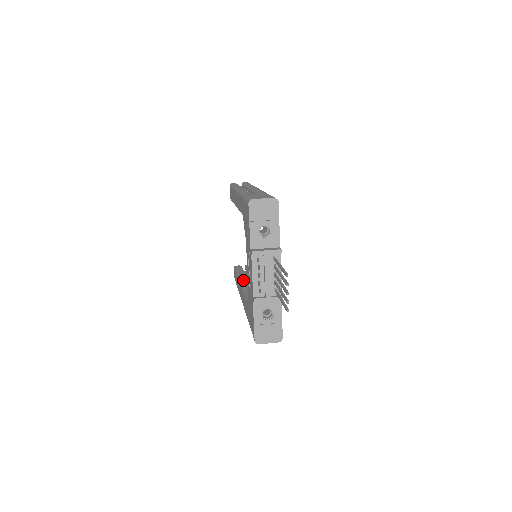
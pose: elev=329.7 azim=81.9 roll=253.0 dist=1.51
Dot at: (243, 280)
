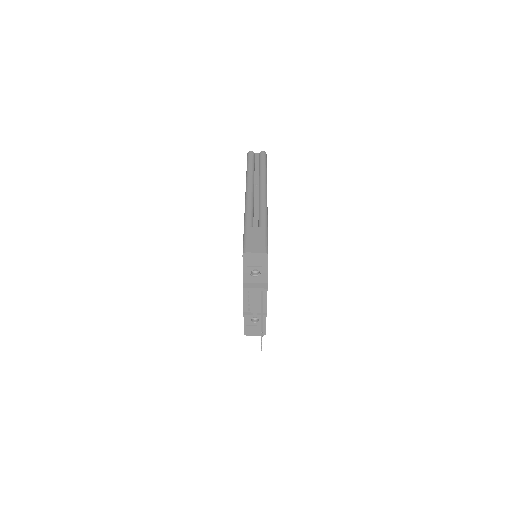
Dot at: occluded
